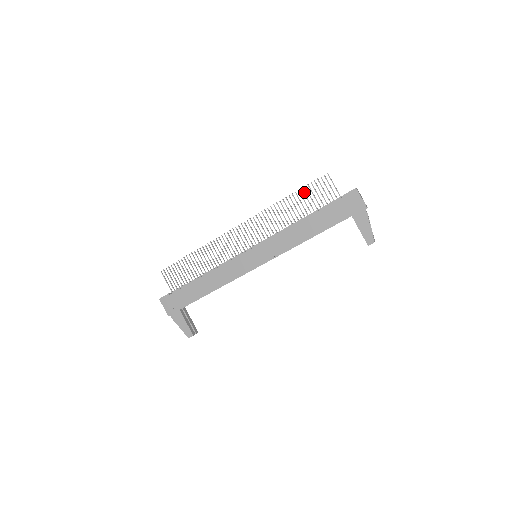
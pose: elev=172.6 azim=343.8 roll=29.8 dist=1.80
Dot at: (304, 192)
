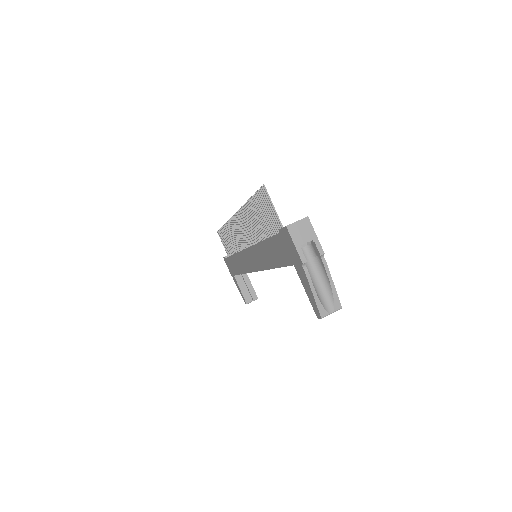
Dot at: (257, 202)
